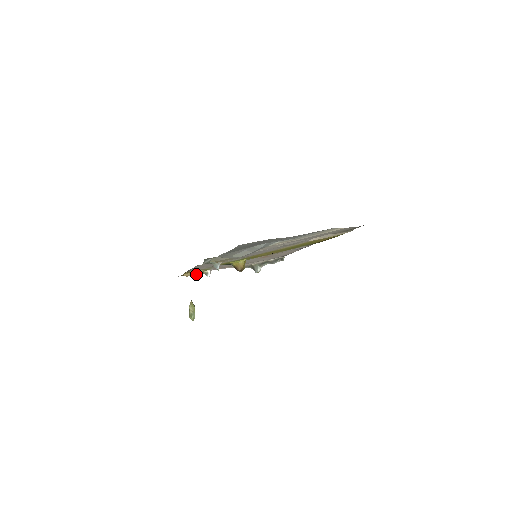
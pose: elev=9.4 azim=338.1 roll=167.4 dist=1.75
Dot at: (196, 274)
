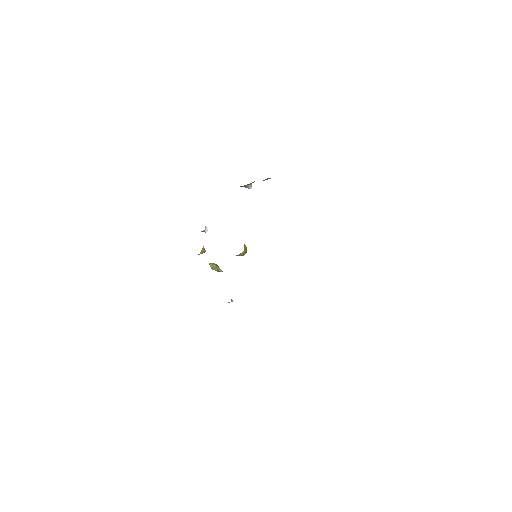
Dot at: occluded
